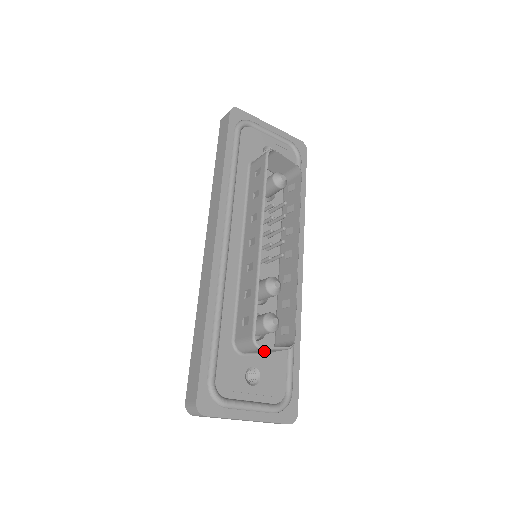
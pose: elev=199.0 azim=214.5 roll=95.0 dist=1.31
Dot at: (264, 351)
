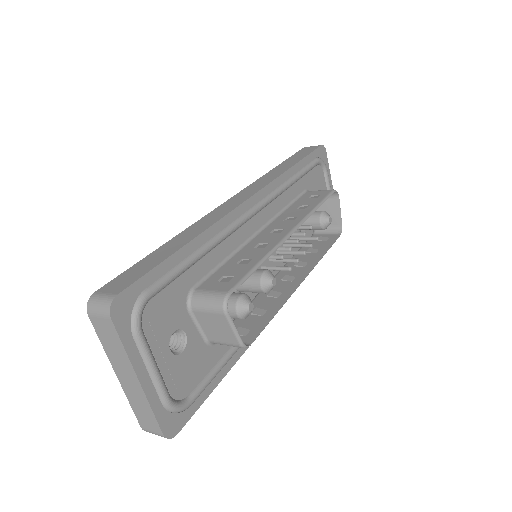
Dot at: (214, 326)
